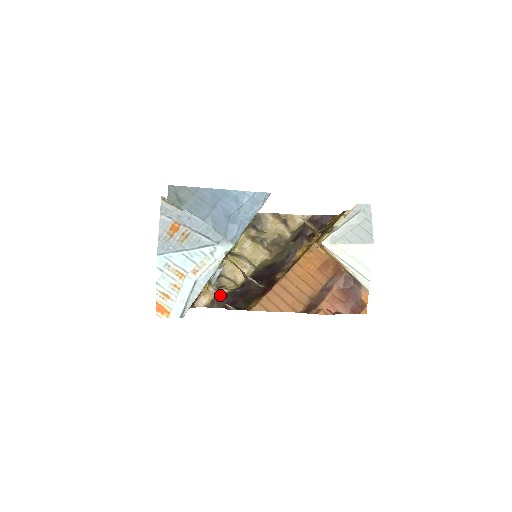
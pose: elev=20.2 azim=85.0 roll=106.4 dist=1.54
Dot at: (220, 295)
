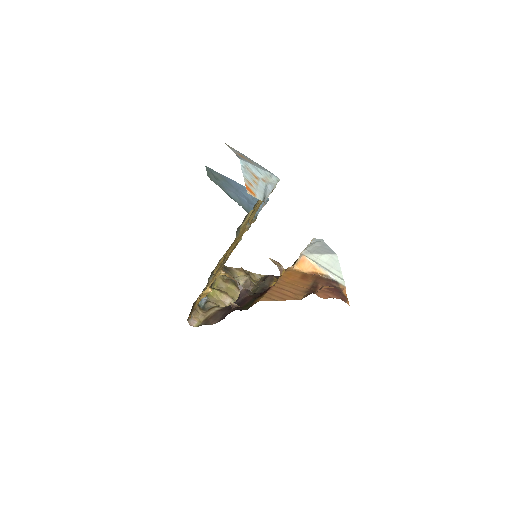
Dot at: (213, 312)
